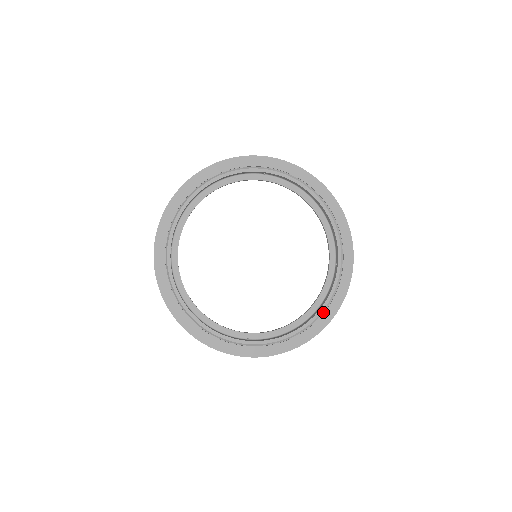
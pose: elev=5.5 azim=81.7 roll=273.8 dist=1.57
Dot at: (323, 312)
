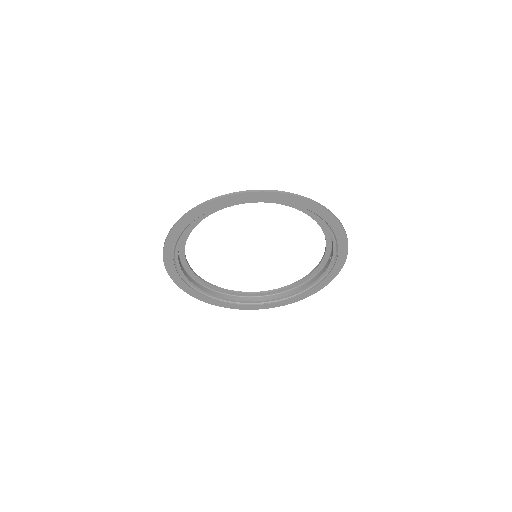
Dot at: (312, 287)
